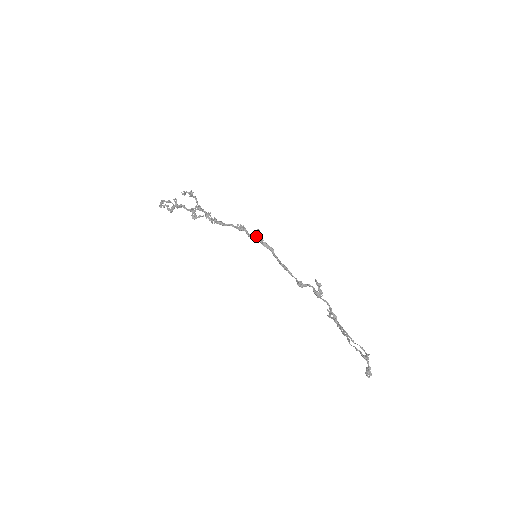
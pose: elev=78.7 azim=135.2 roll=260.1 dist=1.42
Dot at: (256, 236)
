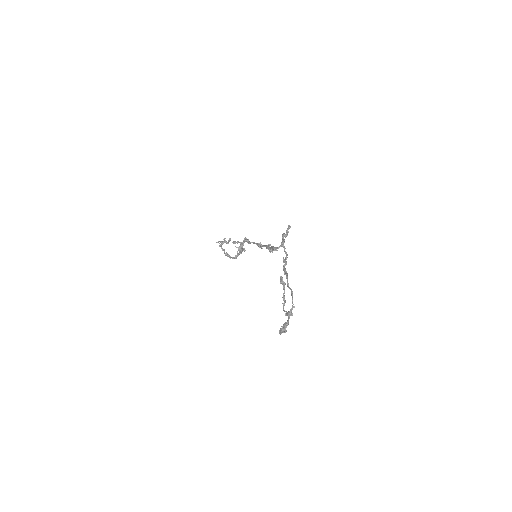
Dot at: (266, 245)
